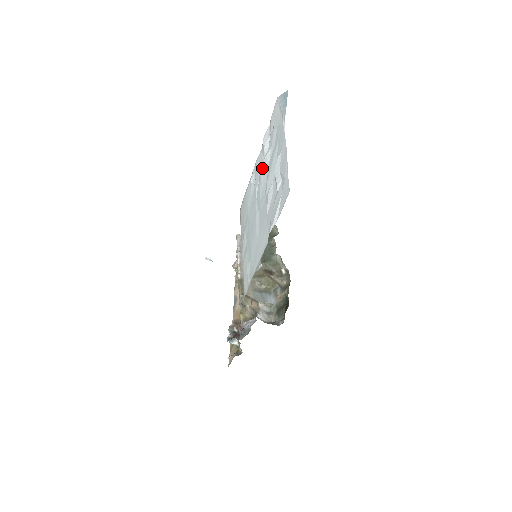
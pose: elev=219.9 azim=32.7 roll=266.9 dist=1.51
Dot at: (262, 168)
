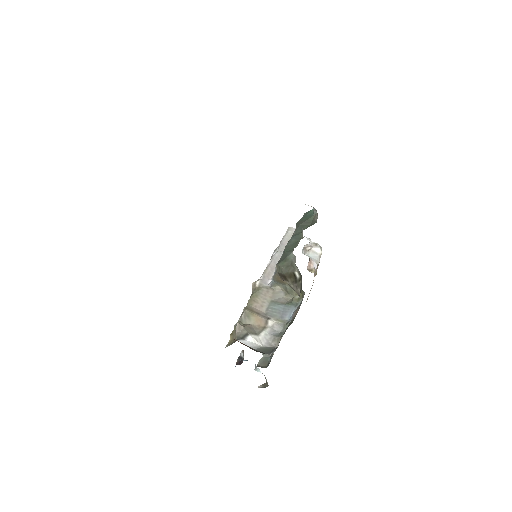
Dot at: occluded
